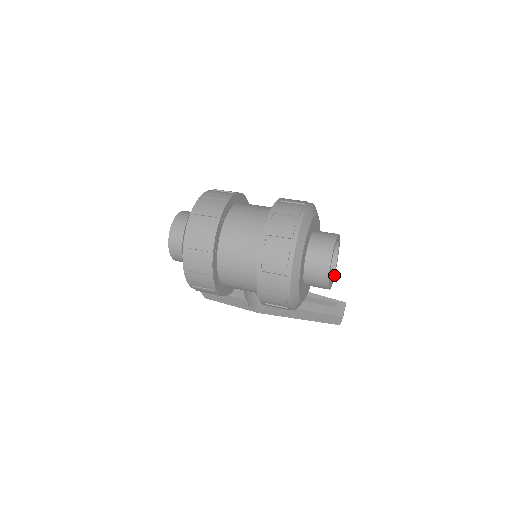
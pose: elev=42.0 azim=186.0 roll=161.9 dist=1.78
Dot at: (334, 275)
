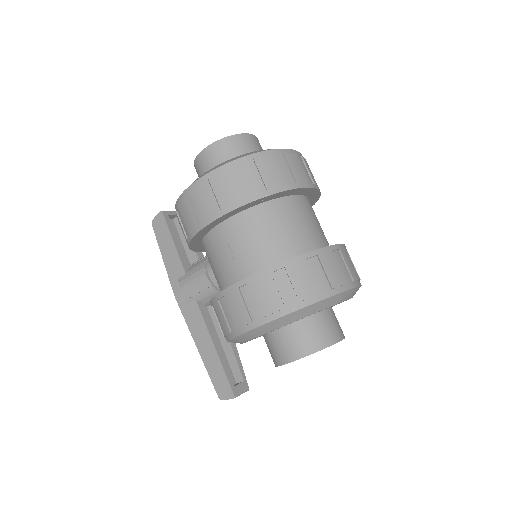
Dot at: occluded
